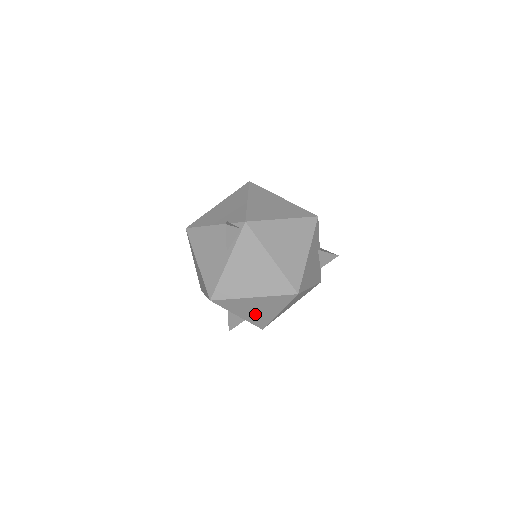
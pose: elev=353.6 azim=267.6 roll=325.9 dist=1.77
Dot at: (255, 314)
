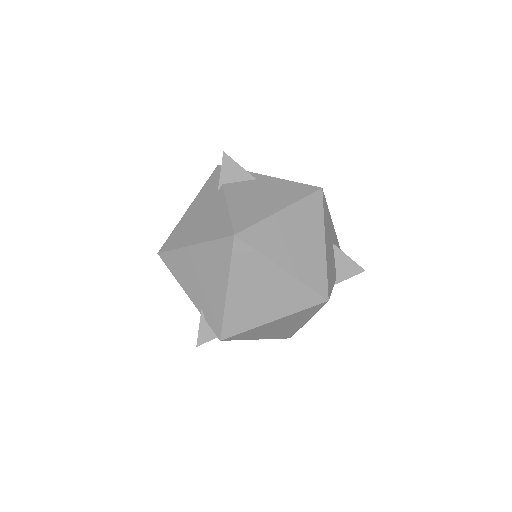
Dot at: occluded
